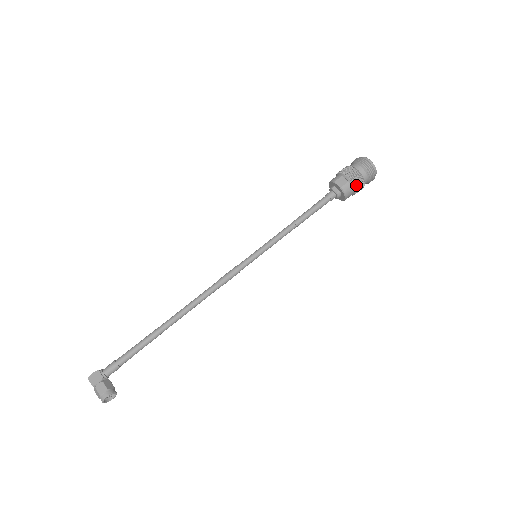
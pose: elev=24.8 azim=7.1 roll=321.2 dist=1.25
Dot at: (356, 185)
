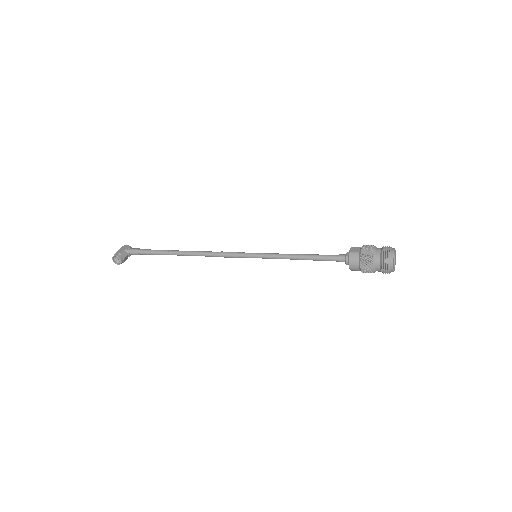
Dot at: (363, 259)
